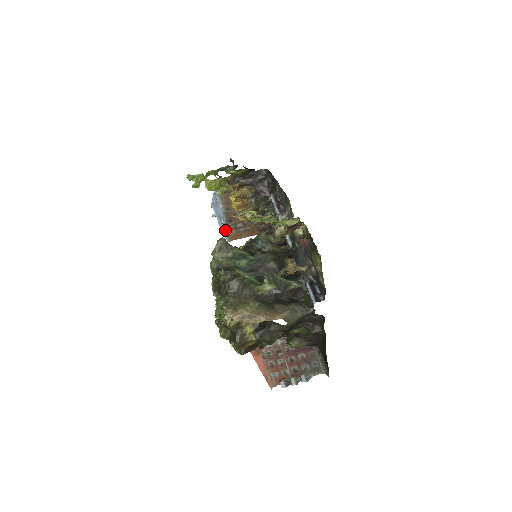
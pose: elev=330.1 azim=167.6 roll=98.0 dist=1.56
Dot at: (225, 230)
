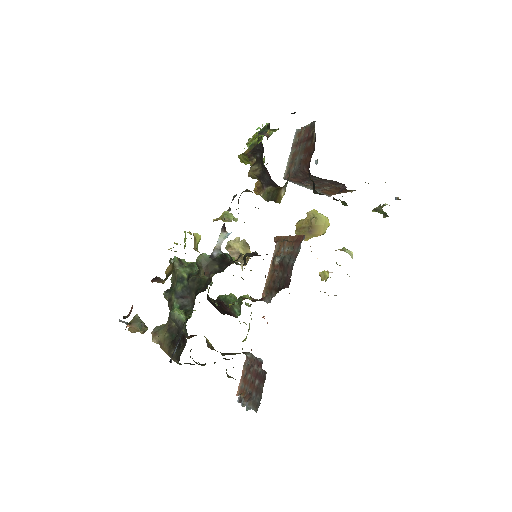
Dot at: (311, 188)
